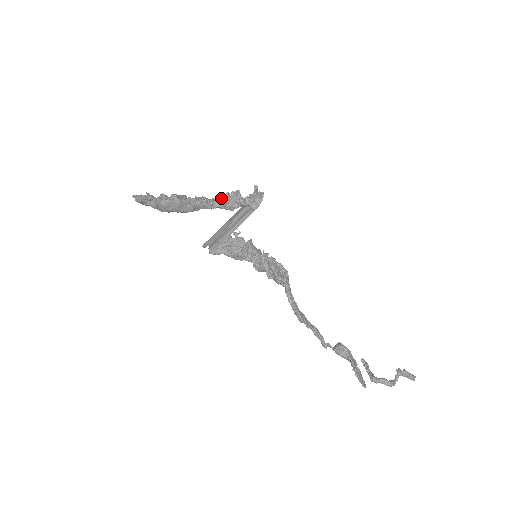
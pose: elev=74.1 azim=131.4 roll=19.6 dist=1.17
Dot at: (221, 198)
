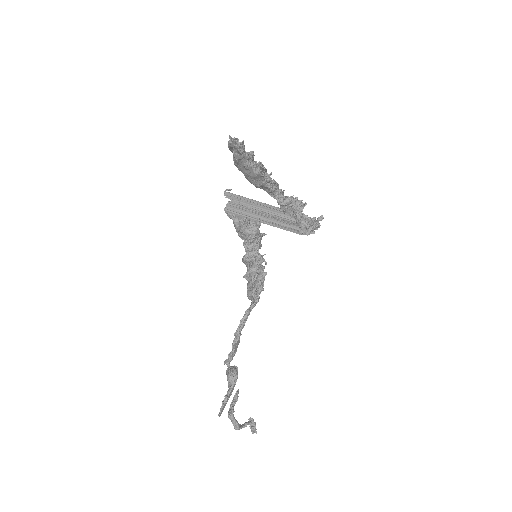
Dot at: (288, 196)
